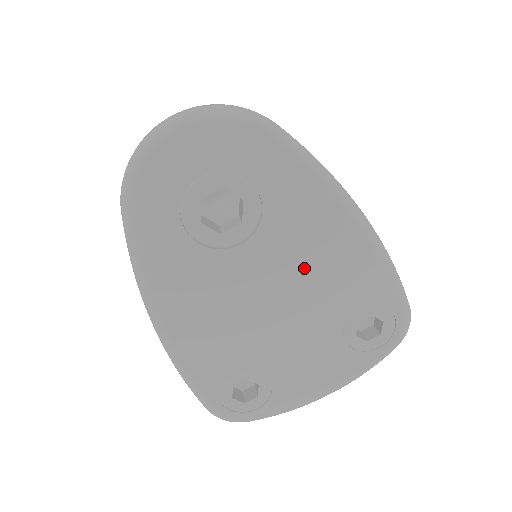
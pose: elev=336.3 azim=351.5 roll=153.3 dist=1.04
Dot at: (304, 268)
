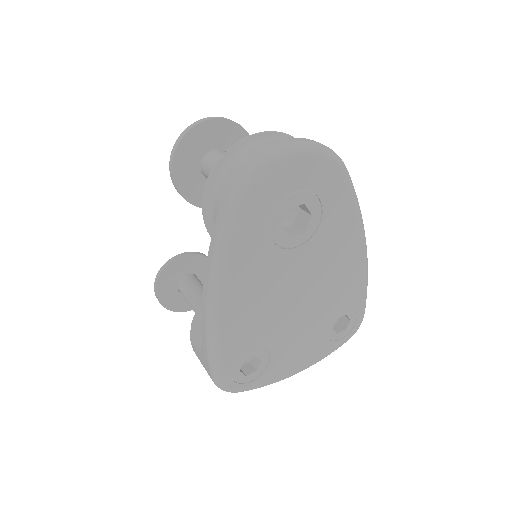
Dot at: (325, 273)
